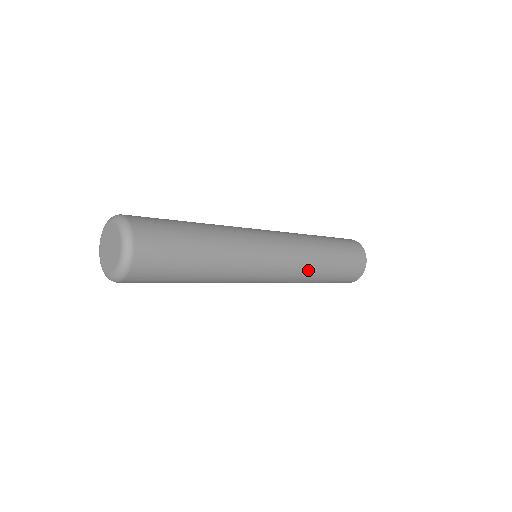
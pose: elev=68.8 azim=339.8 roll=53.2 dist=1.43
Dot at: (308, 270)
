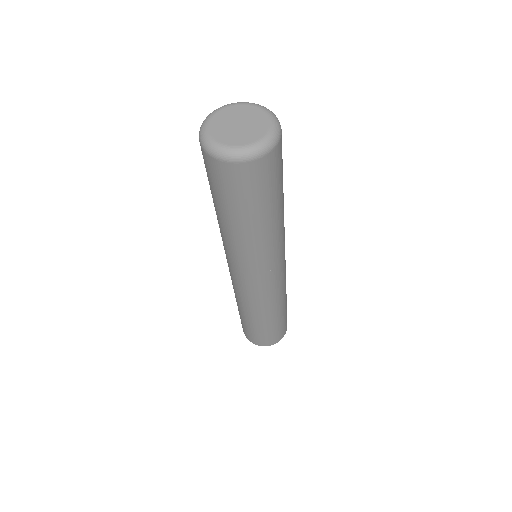
Dot at: (265, 307)
